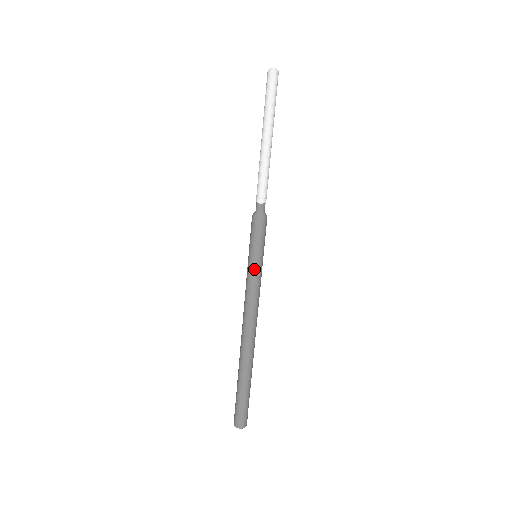
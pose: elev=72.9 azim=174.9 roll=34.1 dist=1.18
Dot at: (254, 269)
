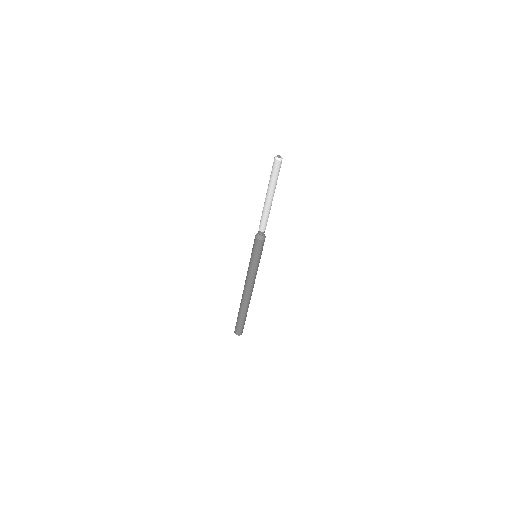
Dot at: (257, 265)
